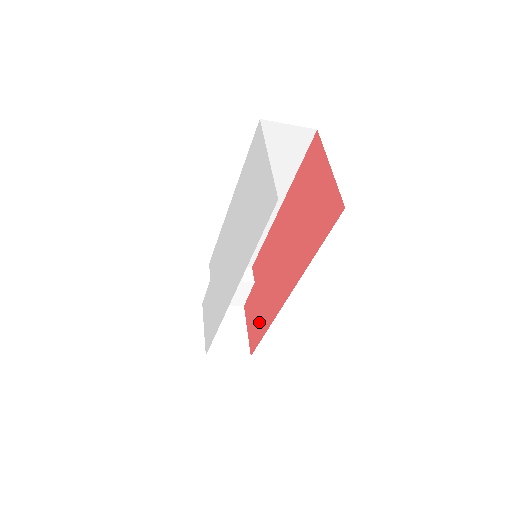
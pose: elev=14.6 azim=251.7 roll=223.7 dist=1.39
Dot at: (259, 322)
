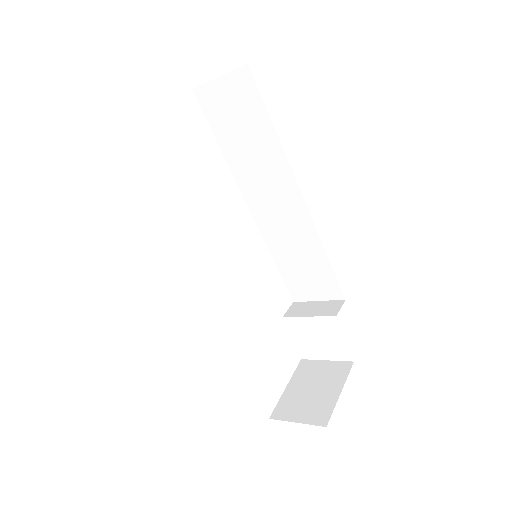
Dot at: occluded
